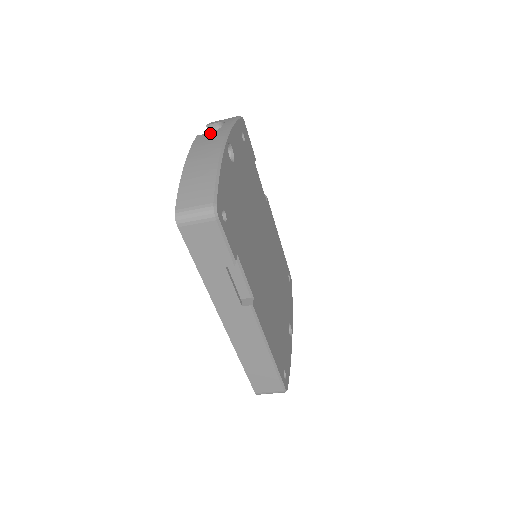
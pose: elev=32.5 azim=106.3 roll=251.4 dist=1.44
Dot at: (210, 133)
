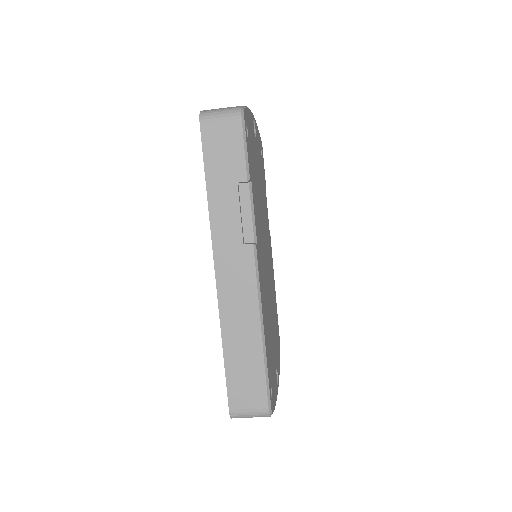
Dot at: occluded
